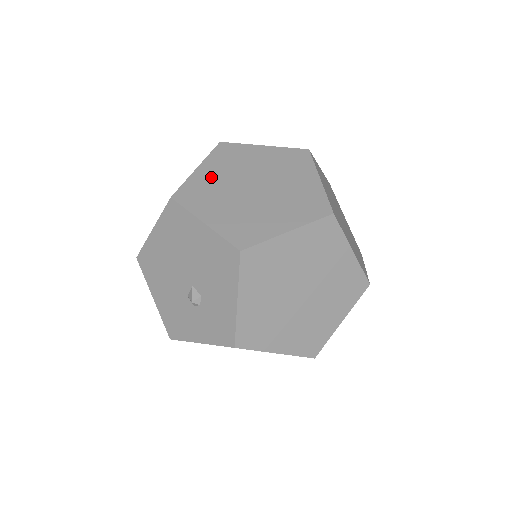
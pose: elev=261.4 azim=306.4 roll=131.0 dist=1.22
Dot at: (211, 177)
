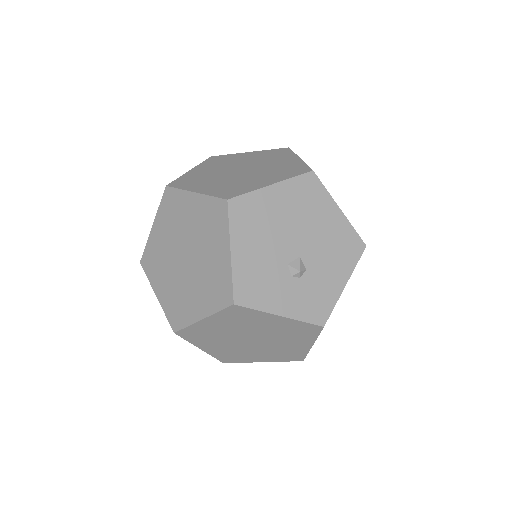
Dot at: occluded
